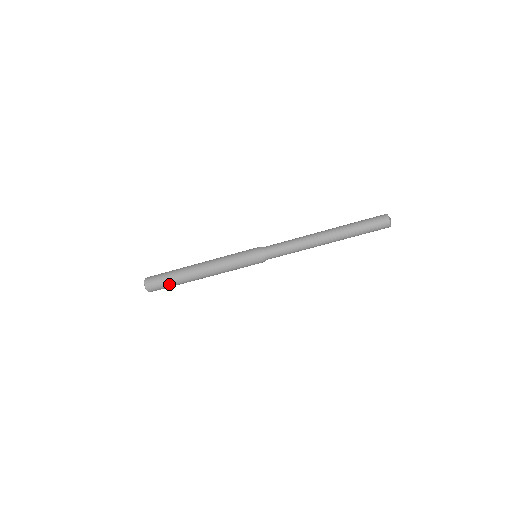
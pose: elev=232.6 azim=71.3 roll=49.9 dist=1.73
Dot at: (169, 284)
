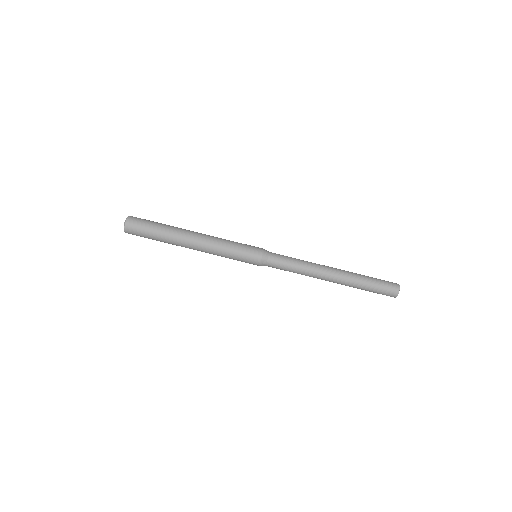
Dot at: (155, 225)
